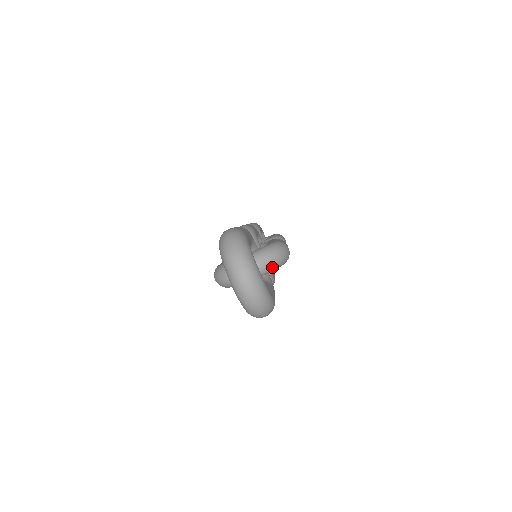
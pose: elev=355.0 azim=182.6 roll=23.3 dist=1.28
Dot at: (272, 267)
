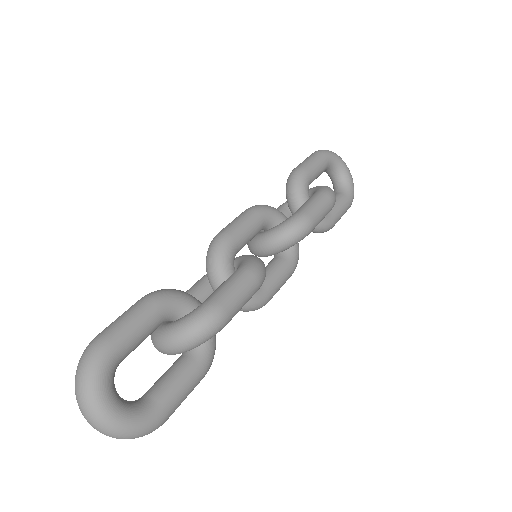
Dot at: (190, 348)
